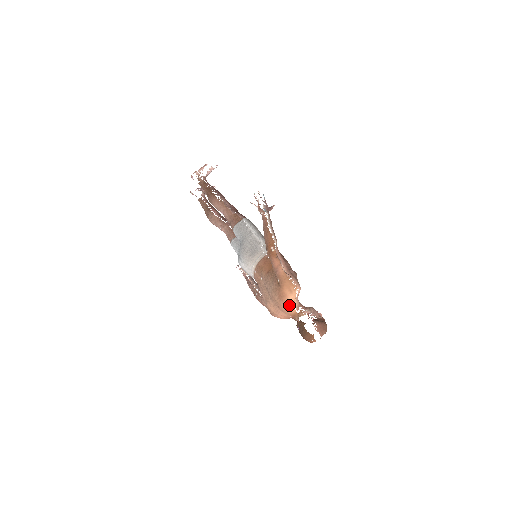
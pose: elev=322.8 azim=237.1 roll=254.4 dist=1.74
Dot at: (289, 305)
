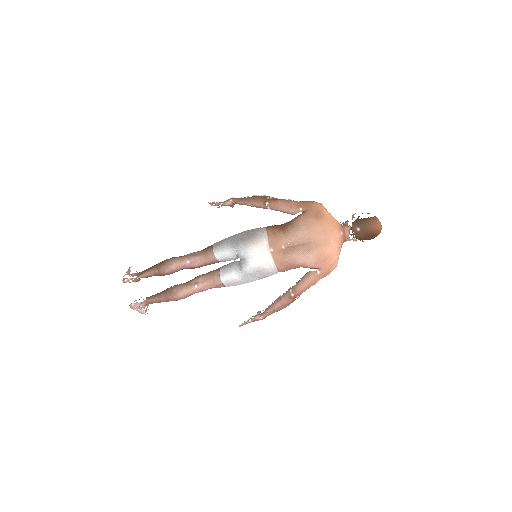
Dot at: (330, 218)
